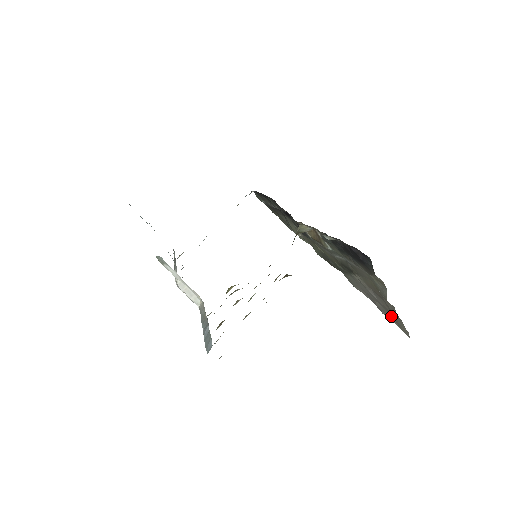
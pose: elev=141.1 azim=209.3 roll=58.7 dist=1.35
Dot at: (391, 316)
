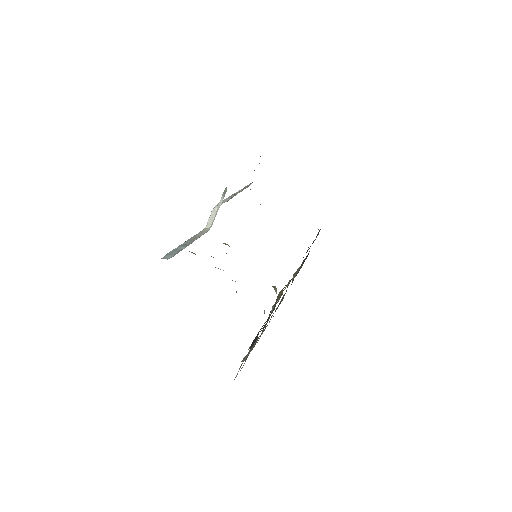
Dot at: occluded
